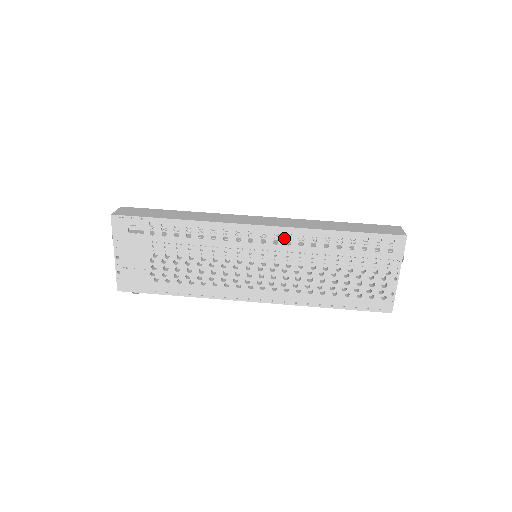
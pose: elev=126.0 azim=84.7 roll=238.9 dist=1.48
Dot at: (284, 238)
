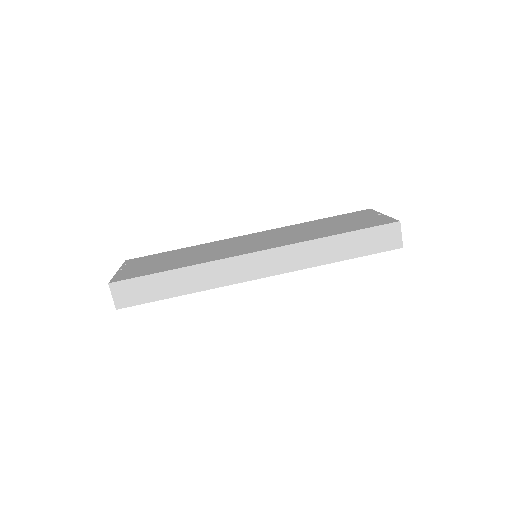
Dot at: occluded
